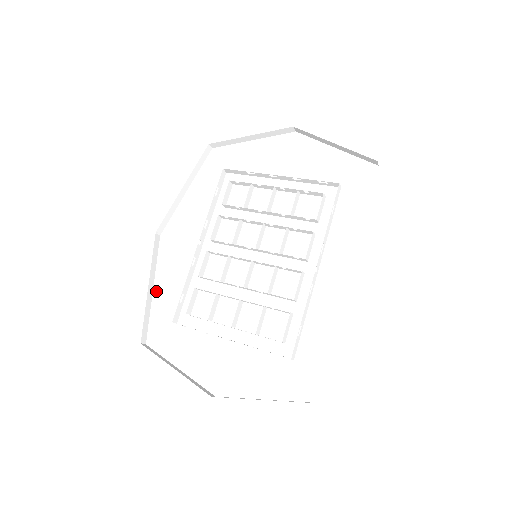
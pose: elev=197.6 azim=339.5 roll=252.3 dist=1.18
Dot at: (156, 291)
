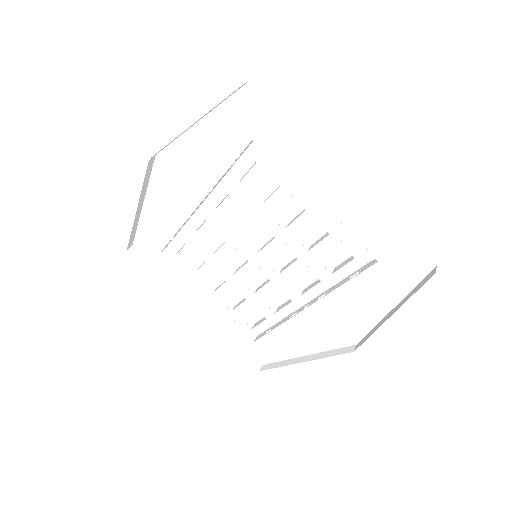
Dot at: (146, 210)
